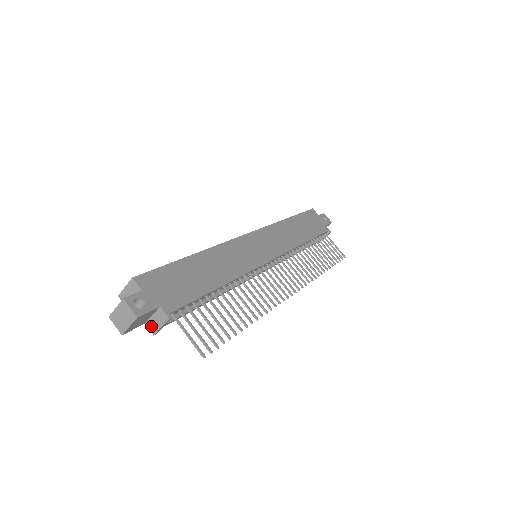
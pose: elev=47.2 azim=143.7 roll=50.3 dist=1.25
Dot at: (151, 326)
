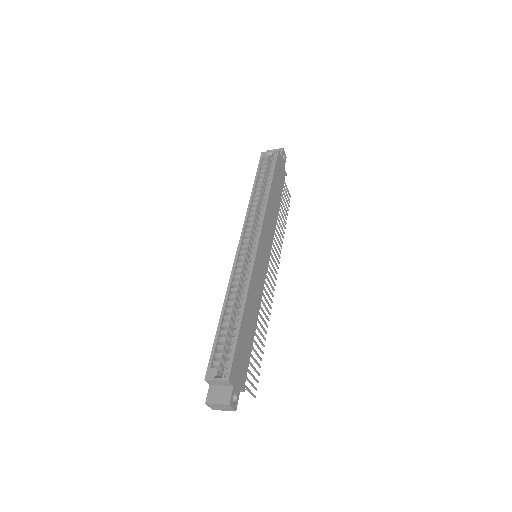
Dot at: occluded
